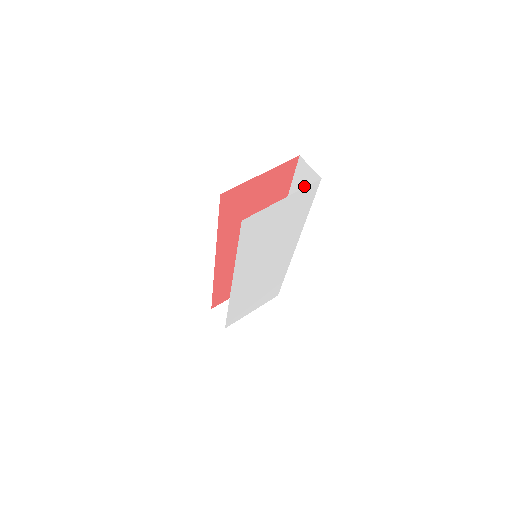
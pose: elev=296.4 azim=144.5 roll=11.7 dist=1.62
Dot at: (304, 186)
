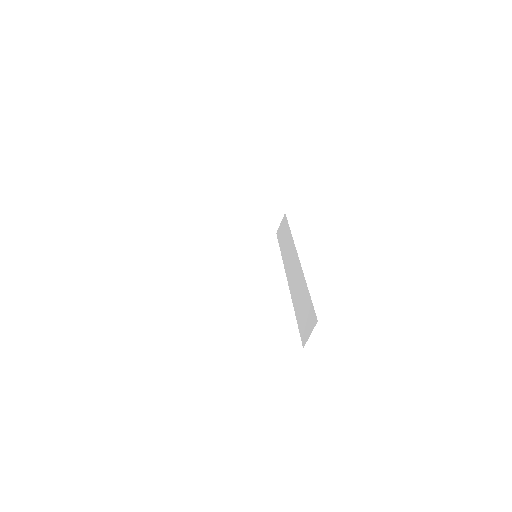
Dot at: (305, 317)
